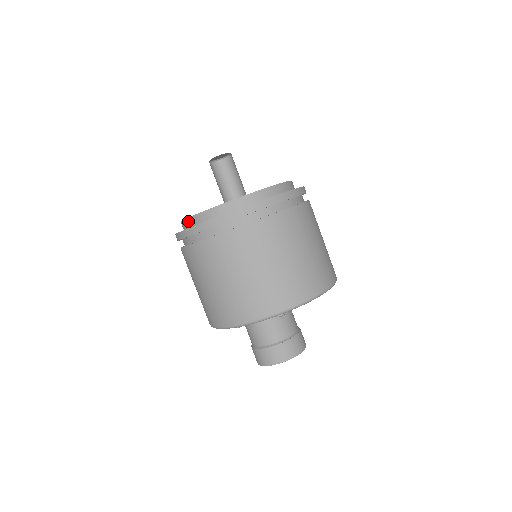
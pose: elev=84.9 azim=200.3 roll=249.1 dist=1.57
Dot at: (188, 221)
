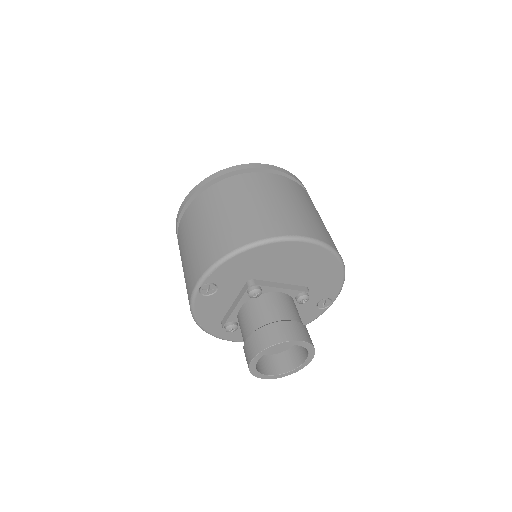
Dot at: occluded
